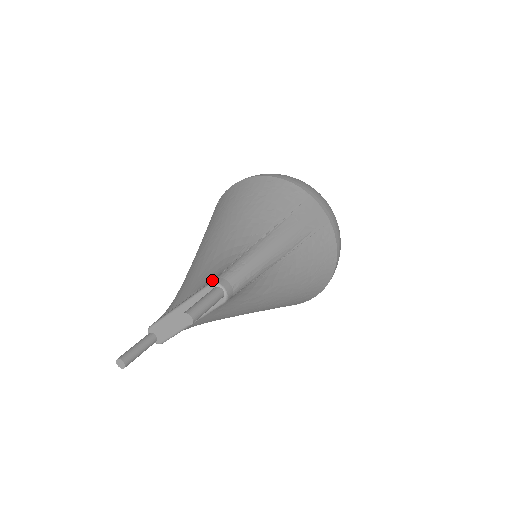
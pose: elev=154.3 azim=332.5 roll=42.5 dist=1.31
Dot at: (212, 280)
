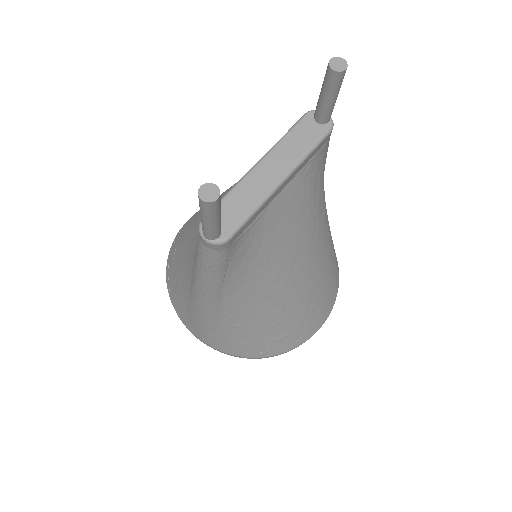
Dot at: occluded
